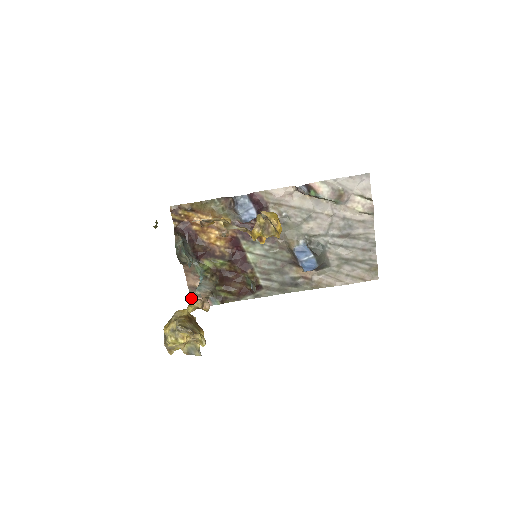
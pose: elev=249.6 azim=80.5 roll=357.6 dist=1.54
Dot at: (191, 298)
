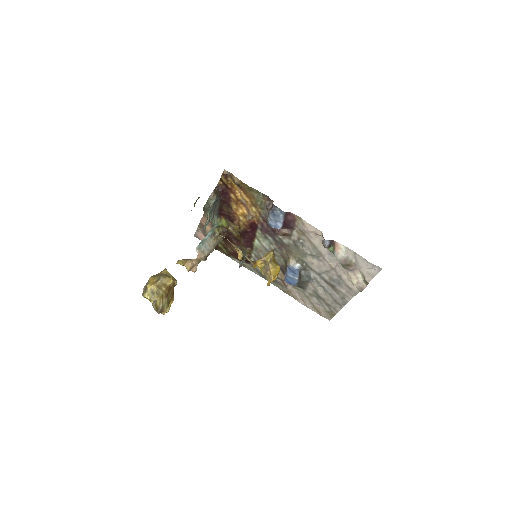
Dot at: (197, 230)
